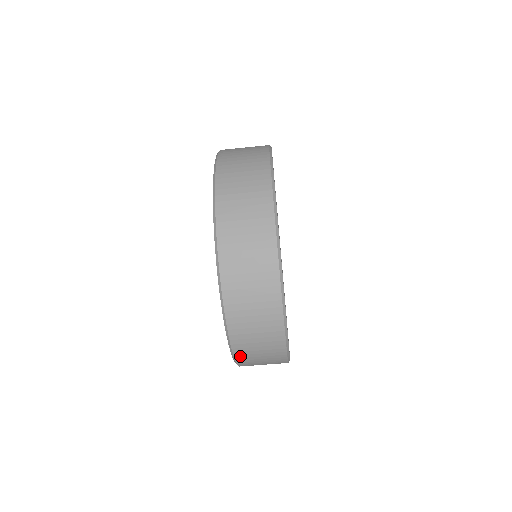
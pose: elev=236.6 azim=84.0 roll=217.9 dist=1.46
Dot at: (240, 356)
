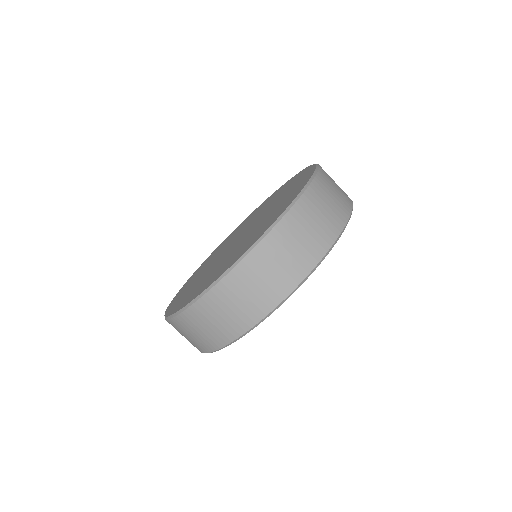
Dot at: occluded
